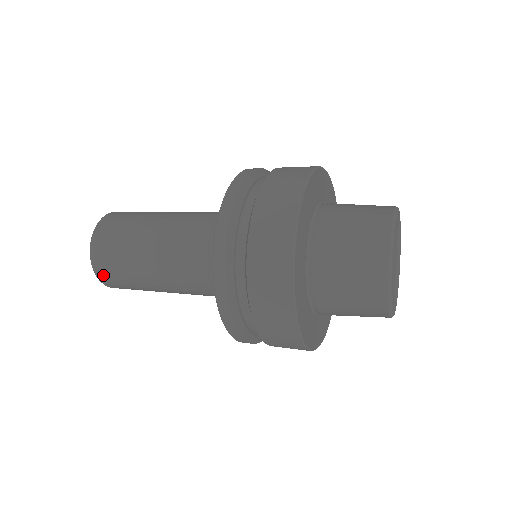
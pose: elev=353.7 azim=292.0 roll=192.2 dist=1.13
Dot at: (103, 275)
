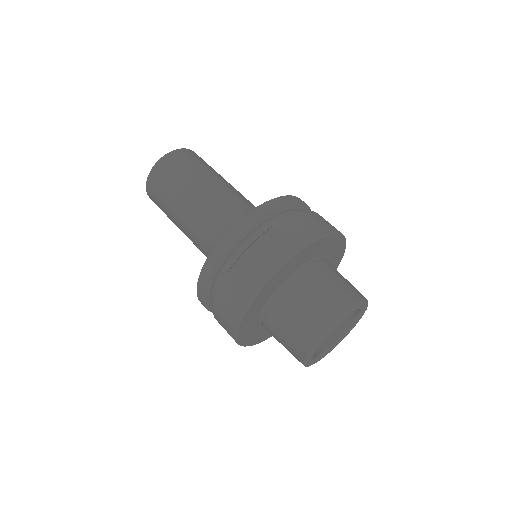
Dot at: (150, 188)
